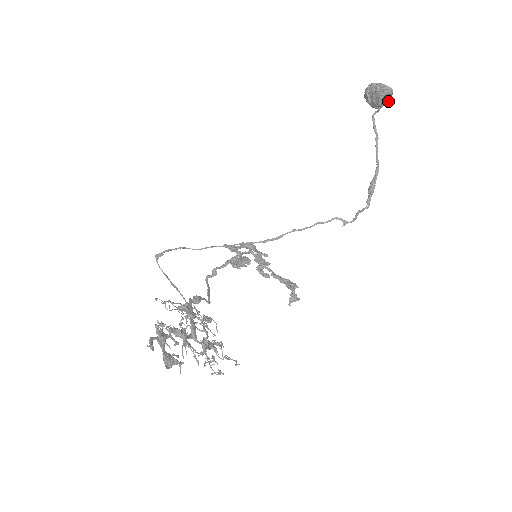
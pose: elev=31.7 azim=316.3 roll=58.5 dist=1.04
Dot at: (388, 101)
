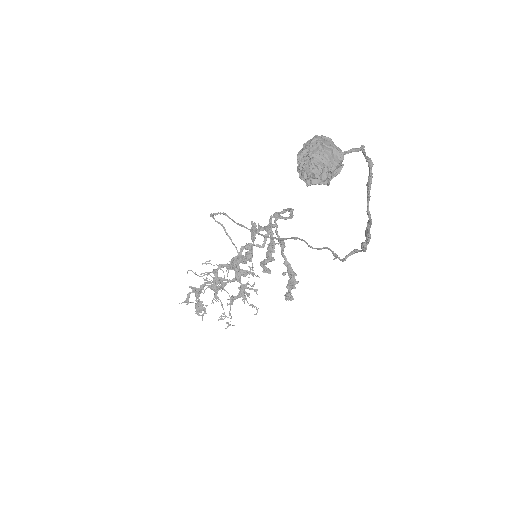
Dot at: (324, 183)
